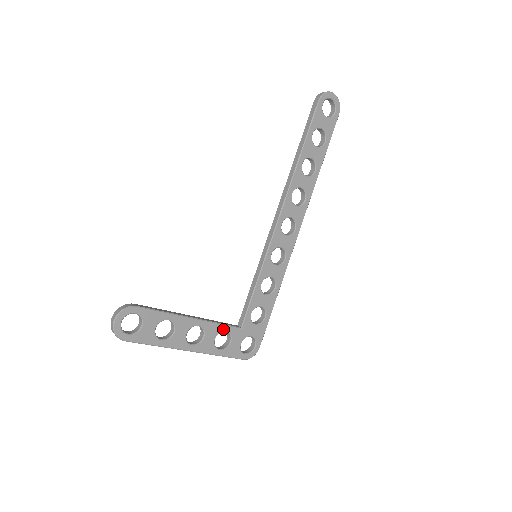
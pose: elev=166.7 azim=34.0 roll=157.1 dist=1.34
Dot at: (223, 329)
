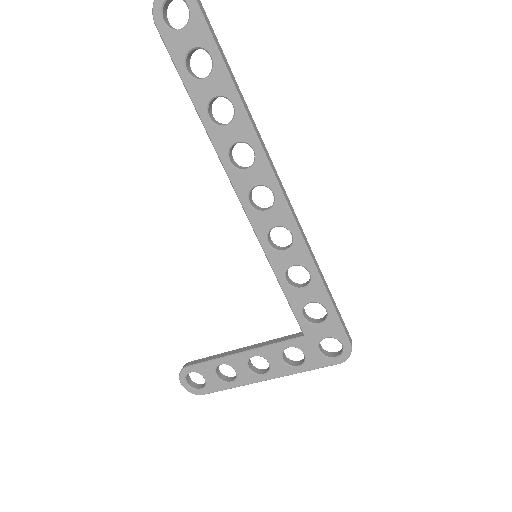
Dot at: (283, 347)
